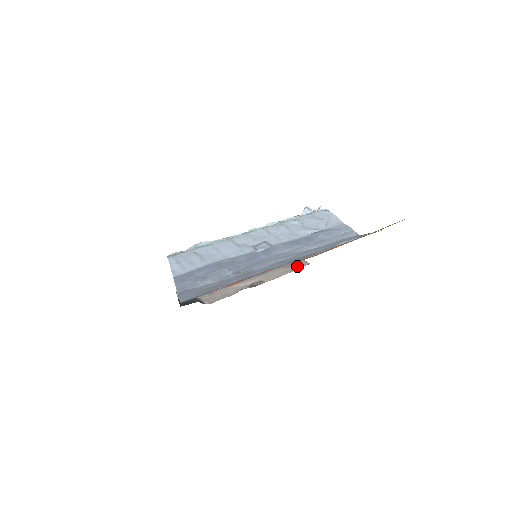
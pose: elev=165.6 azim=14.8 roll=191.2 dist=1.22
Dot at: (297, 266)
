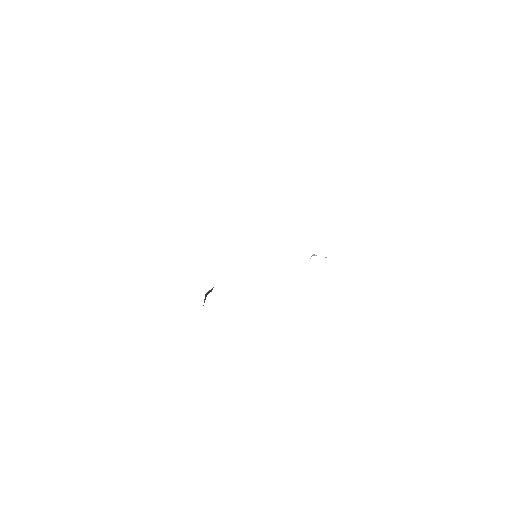
Dot at: occluded
